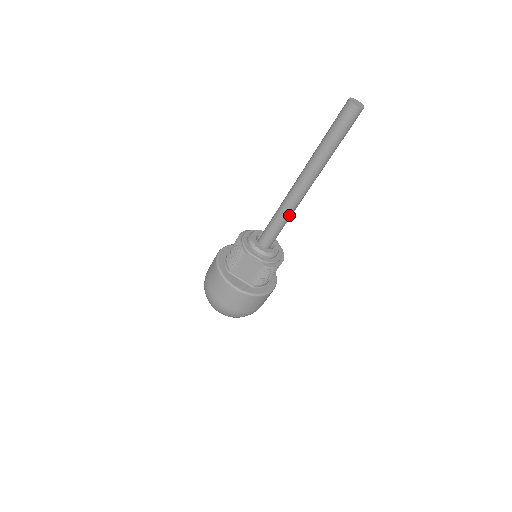
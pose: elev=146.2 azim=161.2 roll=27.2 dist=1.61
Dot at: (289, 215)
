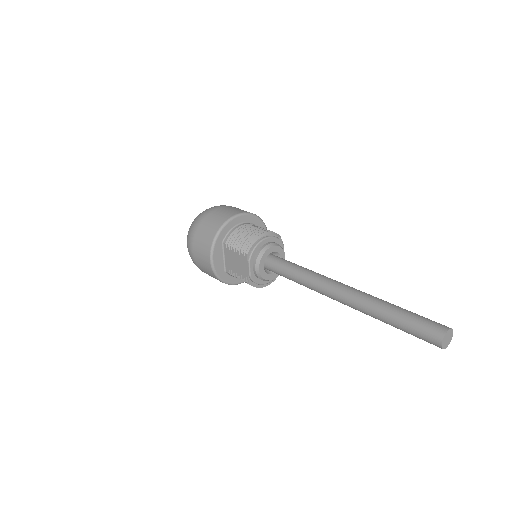
Dot at: (306, 286)
